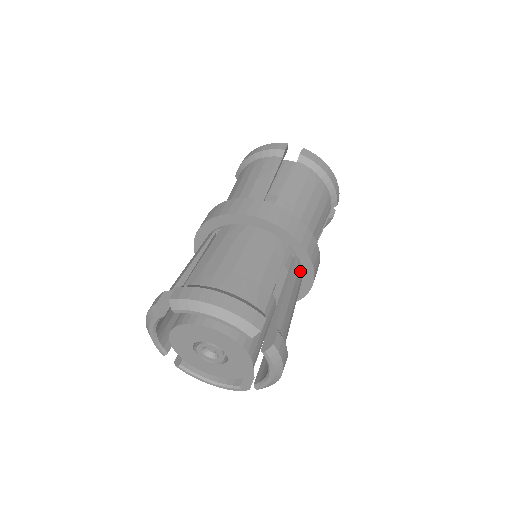
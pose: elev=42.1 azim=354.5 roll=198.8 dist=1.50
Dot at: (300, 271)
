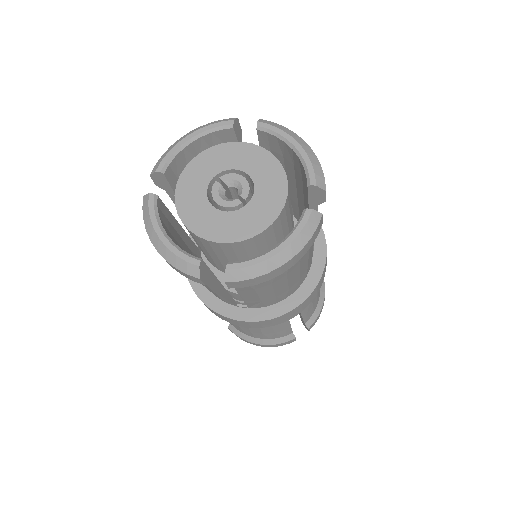
Dot at: (304, 278)
